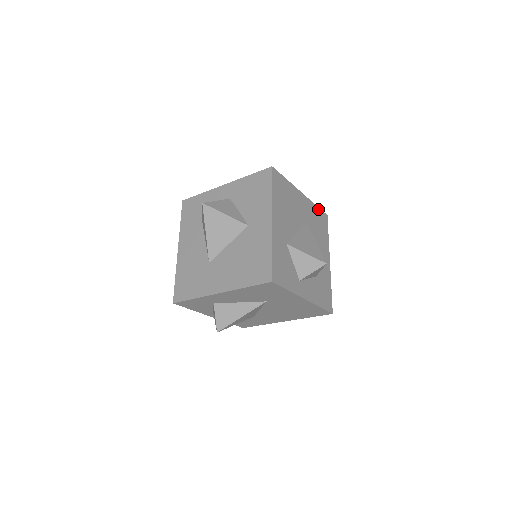
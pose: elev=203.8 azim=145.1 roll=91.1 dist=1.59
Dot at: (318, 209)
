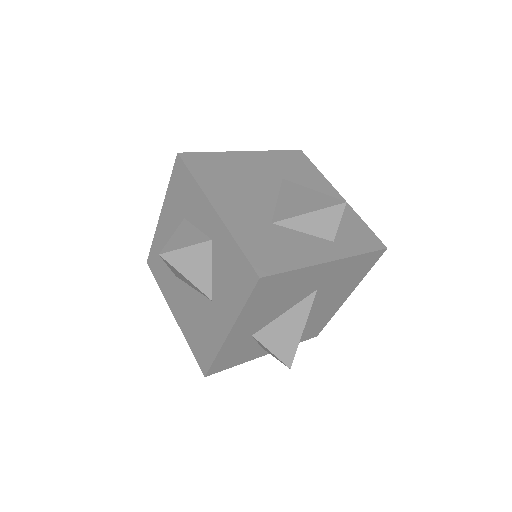
Dot at: (365, 255)
